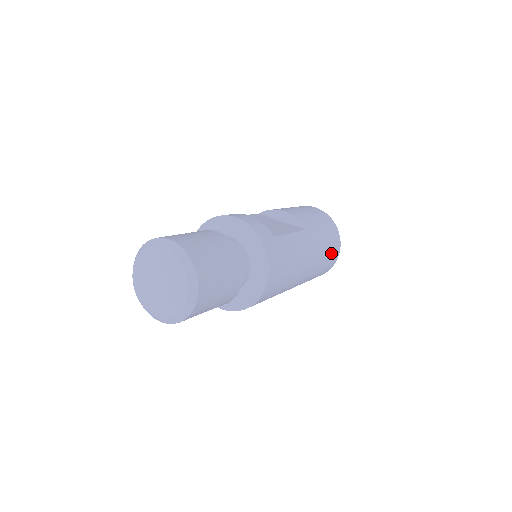
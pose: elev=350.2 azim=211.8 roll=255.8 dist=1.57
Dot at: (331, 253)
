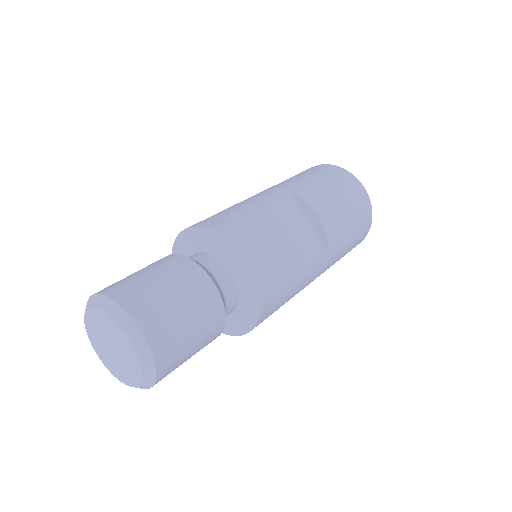
Dot at: occluded
